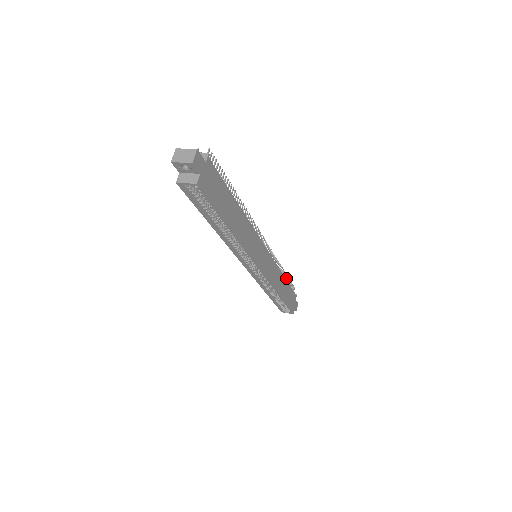
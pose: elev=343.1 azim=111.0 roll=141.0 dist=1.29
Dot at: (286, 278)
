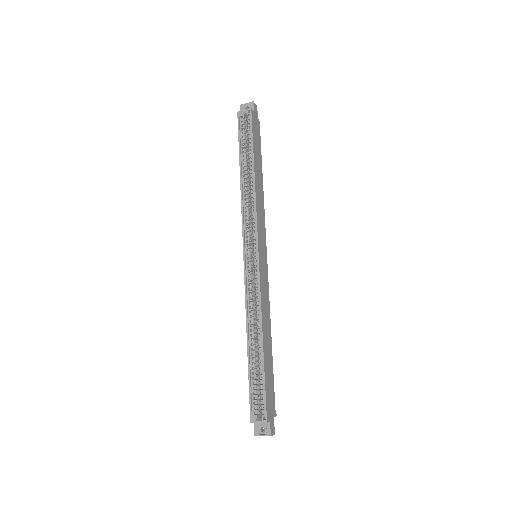
Dot at: occluded
